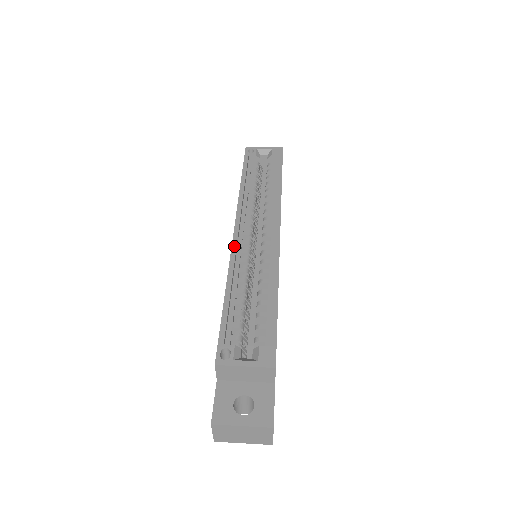
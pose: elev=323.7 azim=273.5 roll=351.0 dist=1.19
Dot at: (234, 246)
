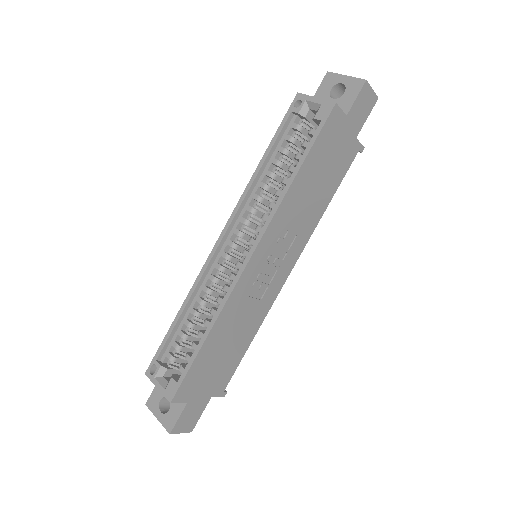
Dot at: (208, 260)
